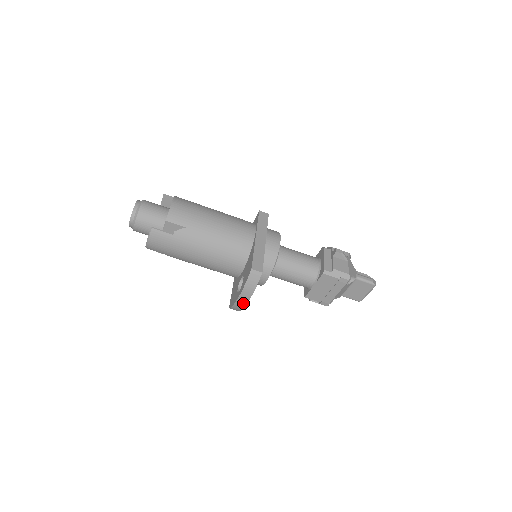
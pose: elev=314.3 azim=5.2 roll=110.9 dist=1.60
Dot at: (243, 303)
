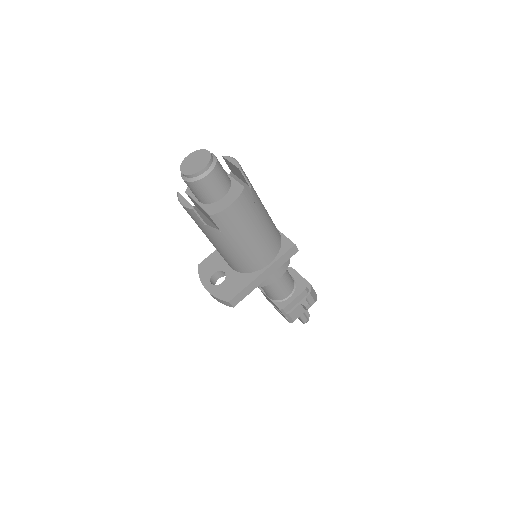
Dot at: occluded
